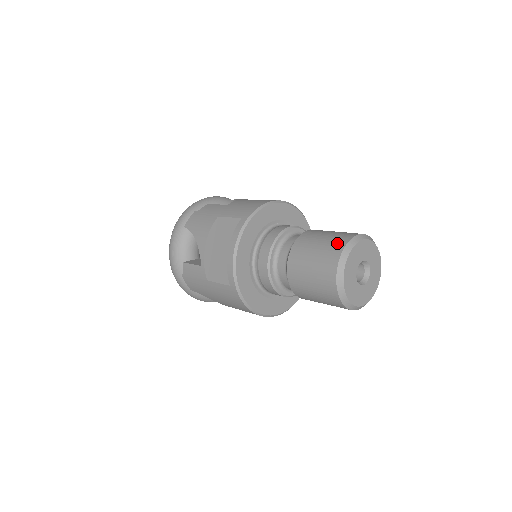
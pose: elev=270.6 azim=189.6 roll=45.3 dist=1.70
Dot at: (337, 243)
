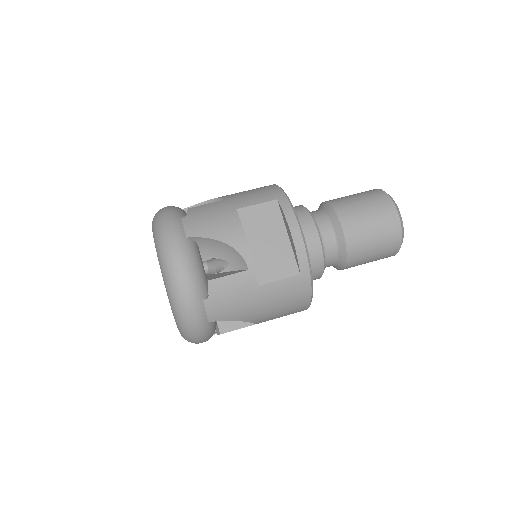
Dot at: (378, 195)
